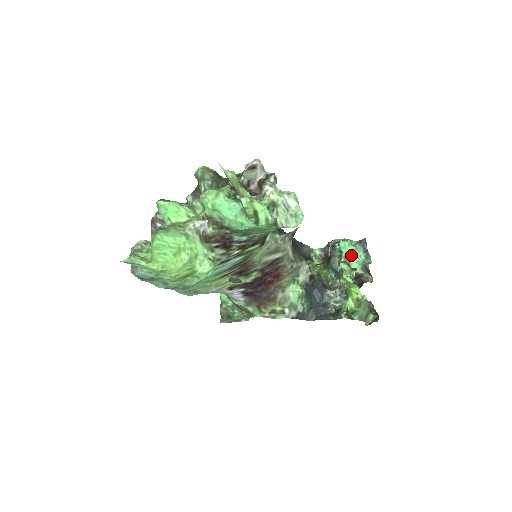
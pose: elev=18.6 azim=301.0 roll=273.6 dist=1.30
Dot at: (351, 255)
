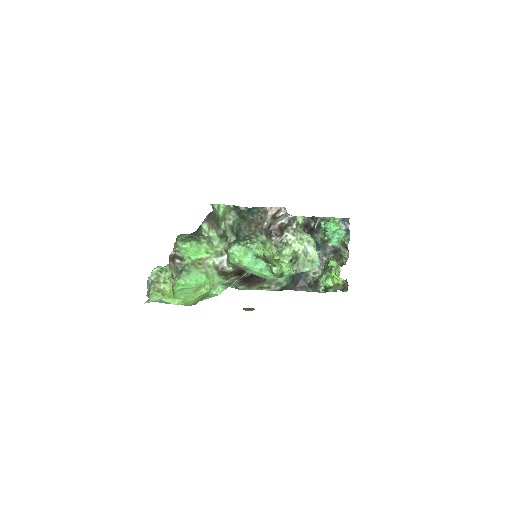
Dot at: (334, 233)
